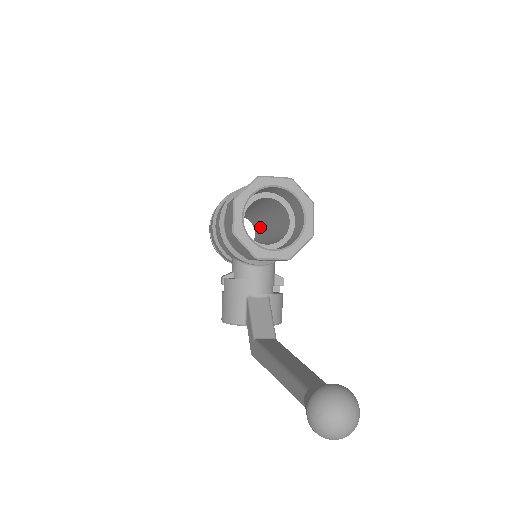
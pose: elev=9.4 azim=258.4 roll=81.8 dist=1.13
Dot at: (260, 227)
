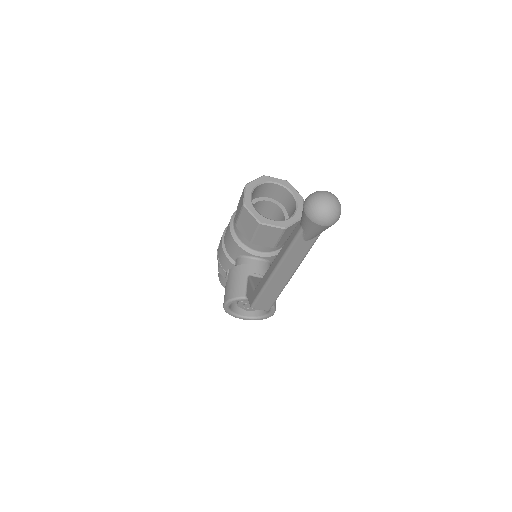
Dot at: occluded
